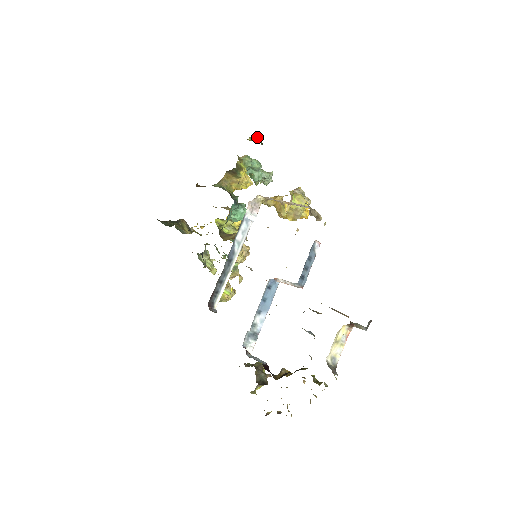
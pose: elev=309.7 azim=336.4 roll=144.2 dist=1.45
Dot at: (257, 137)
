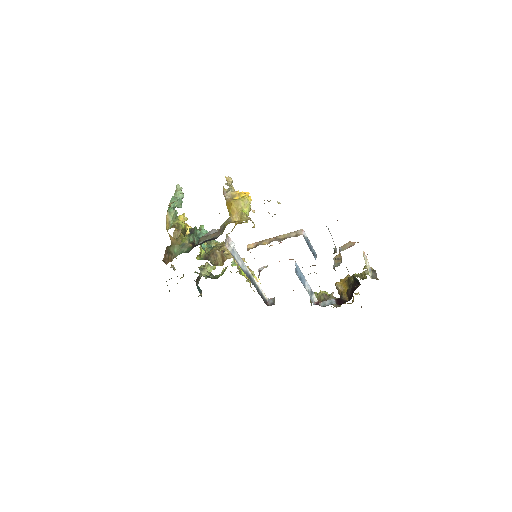
Dot at: (170, 203)
